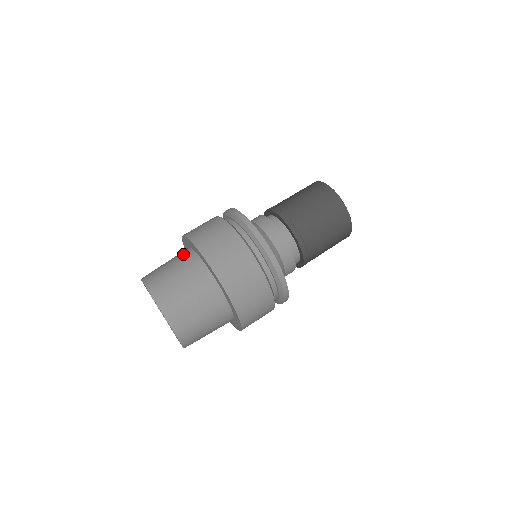
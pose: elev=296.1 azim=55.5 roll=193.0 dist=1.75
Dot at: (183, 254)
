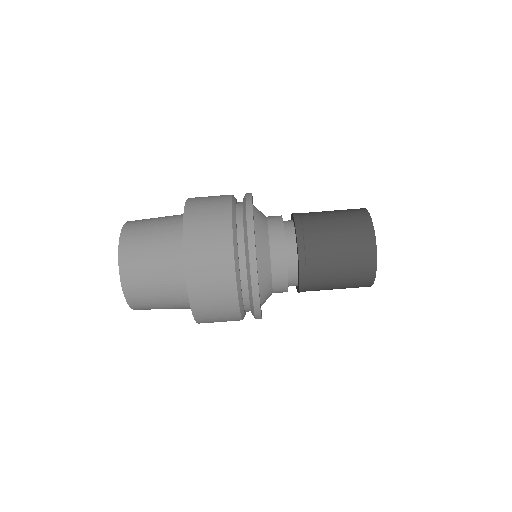
Dot at: (173, 242)
